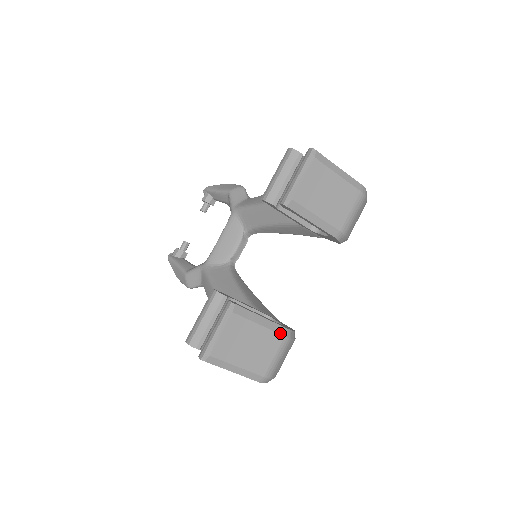
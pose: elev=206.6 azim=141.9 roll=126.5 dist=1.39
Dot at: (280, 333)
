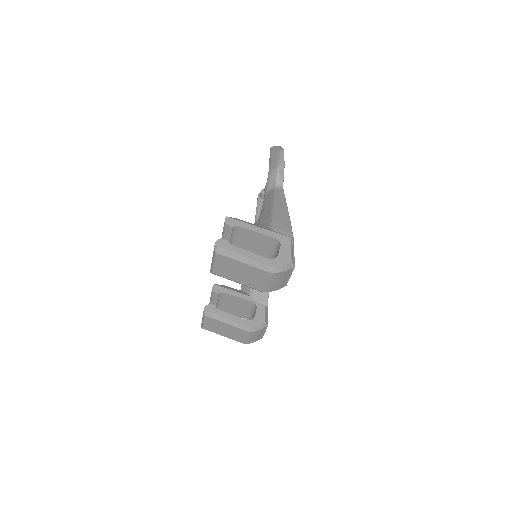
Dot at: (242, 329)
